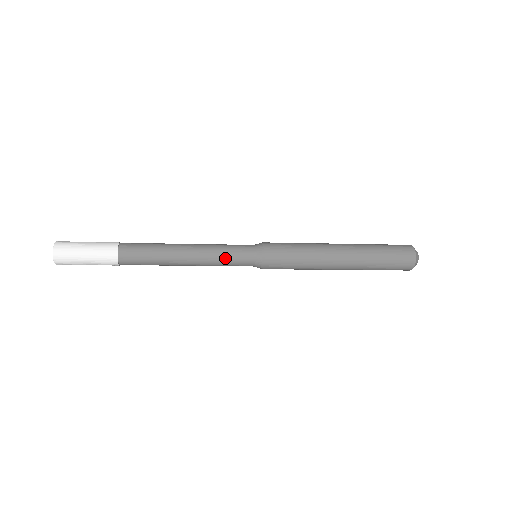
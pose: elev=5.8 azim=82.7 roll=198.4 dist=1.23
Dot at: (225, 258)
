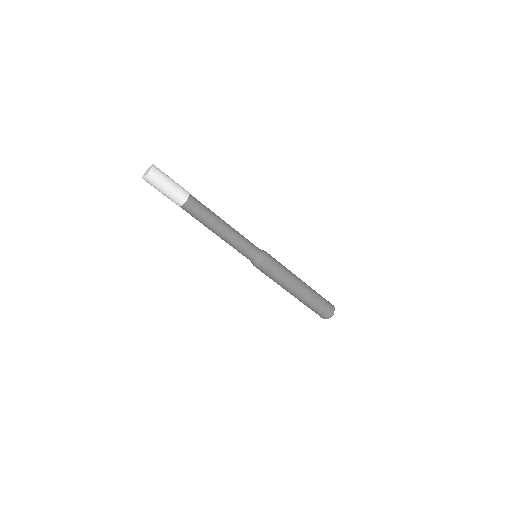
Dot at: (242, 246)
